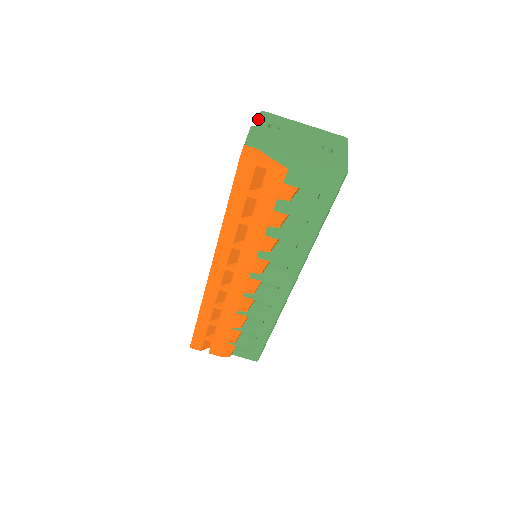
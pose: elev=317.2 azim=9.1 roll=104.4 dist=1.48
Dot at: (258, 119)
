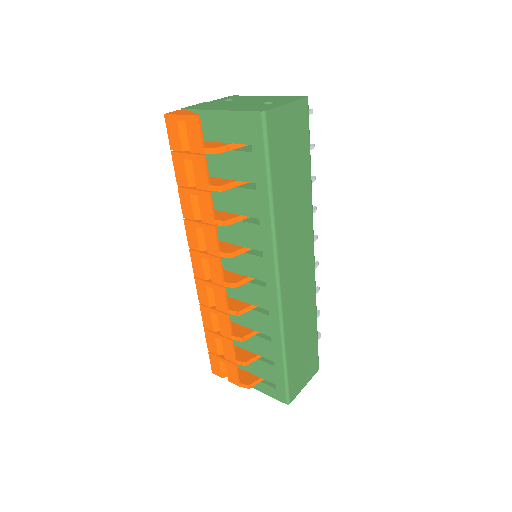
Dot at: (219, 99)
